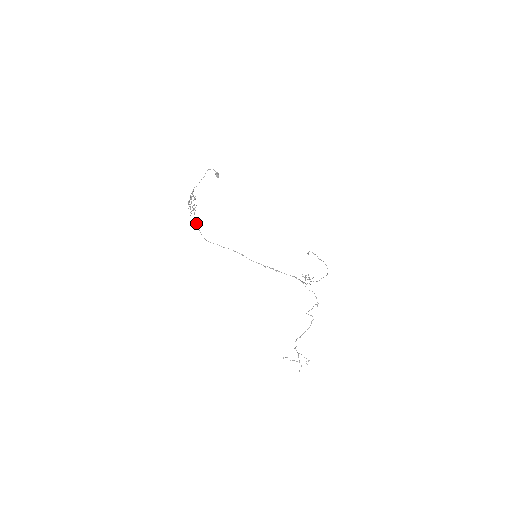
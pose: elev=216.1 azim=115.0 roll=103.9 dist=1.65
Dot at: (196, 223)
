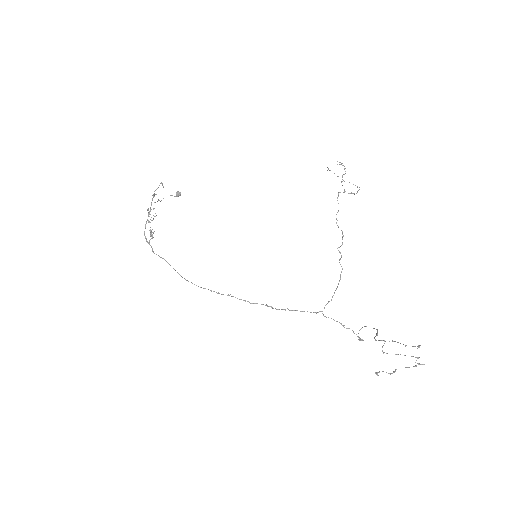
Dot at: occluded
